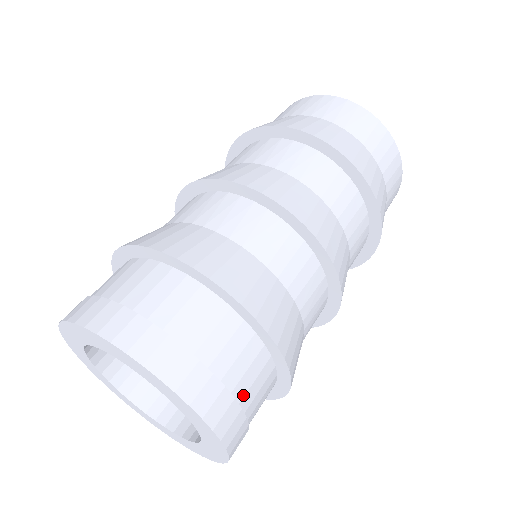
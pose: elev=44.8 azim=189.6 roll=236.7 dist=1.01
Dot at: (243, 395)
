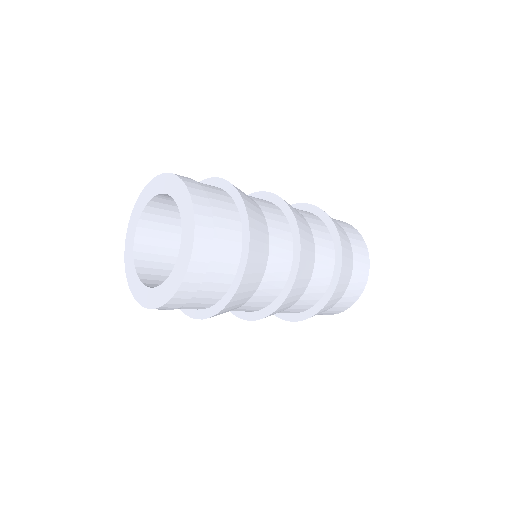
Dot at: (216, 215)
